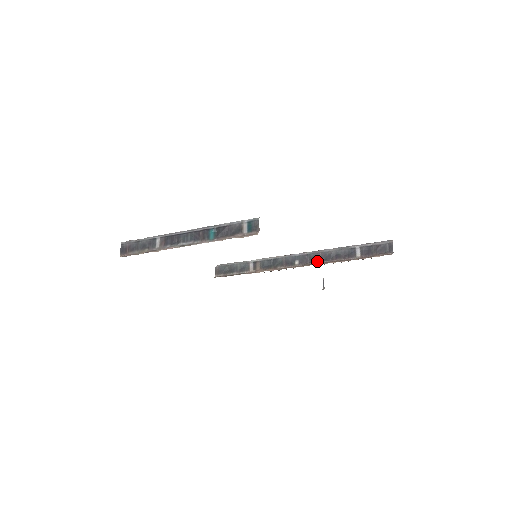
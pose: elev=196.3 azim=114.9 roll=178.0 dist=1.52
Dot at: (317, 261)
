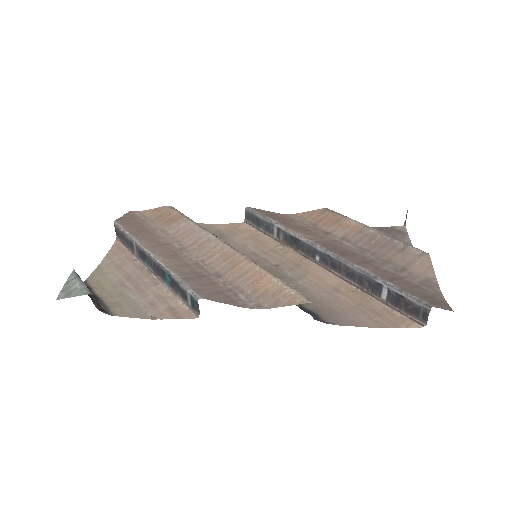
Dot at: (338, 271)
